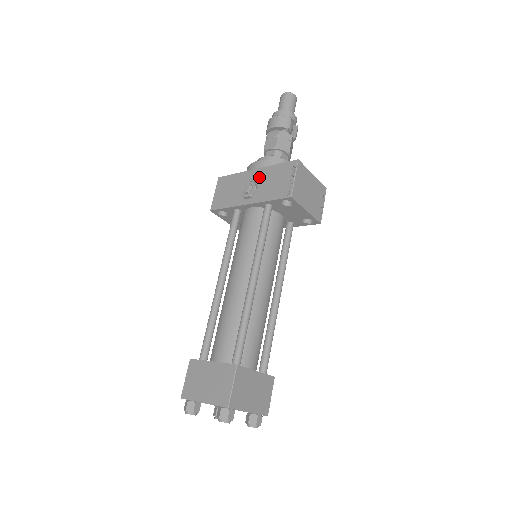
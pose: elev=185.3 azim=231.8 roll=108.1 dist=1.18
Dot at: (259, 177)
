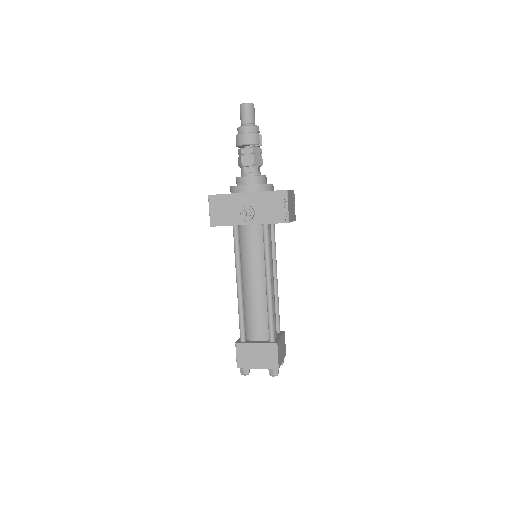
Dot at: (253, 201)
